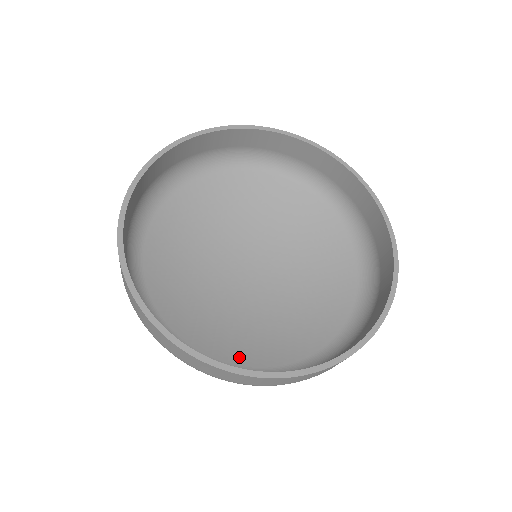
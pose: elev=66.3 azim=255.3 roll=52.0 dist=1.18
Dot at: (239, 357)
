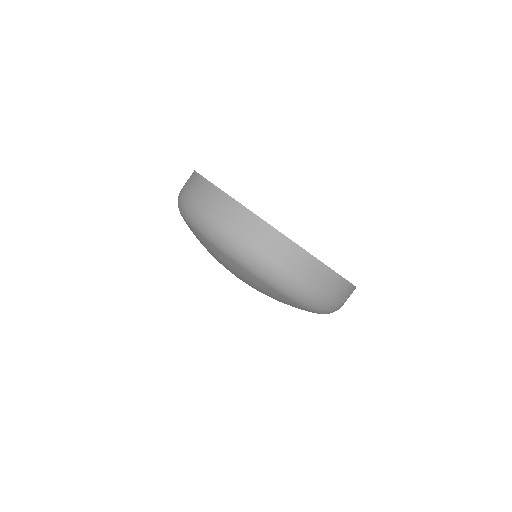
Dot at: occluded
